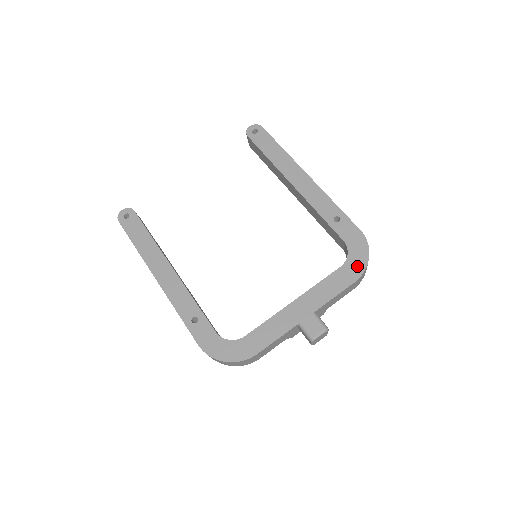
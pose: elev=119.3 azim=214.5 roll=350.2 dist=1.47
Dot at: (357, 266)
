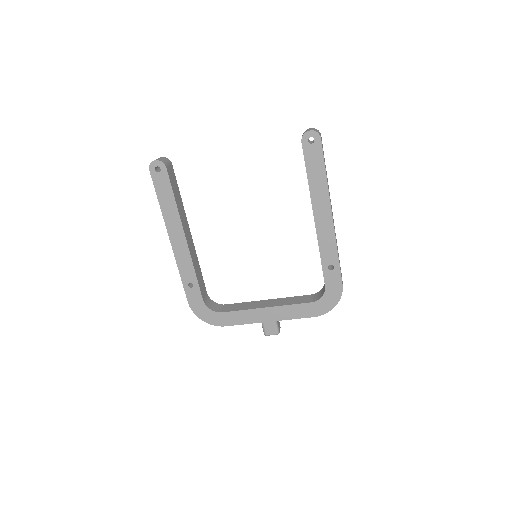
Dot at: (323, 308)
